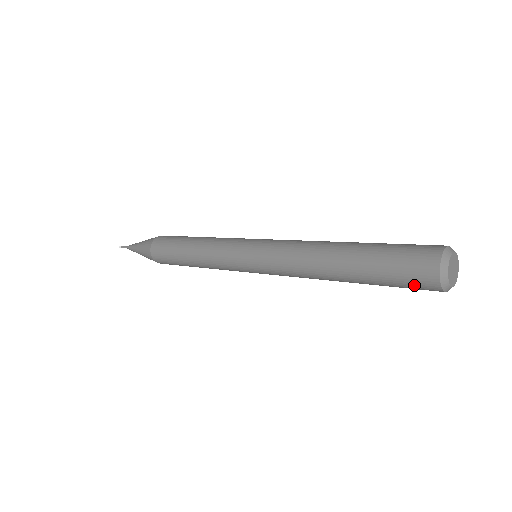
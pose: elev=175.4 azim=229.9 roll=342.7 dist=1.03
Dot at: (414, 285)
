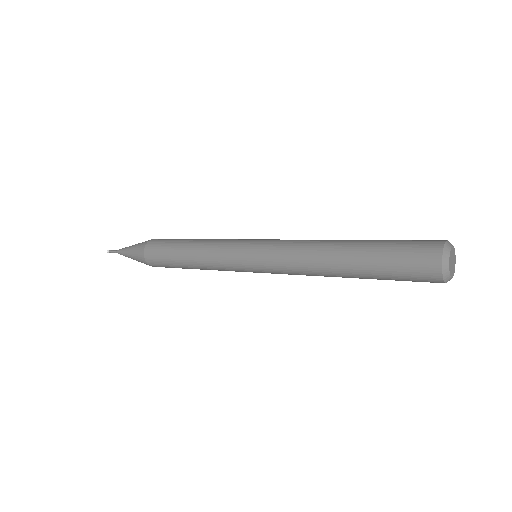
Dot at: (415, 259)
